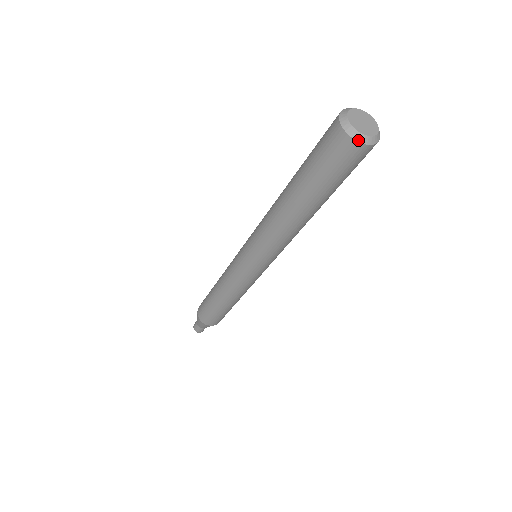
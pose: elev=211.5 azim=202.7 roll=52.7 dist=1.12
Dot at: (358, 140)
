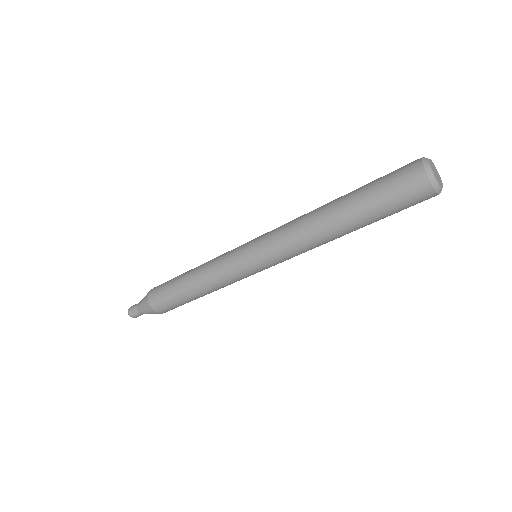
Dot at: (431, 180)
